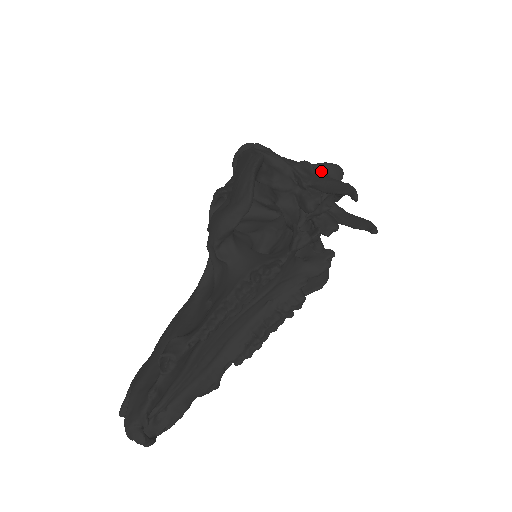
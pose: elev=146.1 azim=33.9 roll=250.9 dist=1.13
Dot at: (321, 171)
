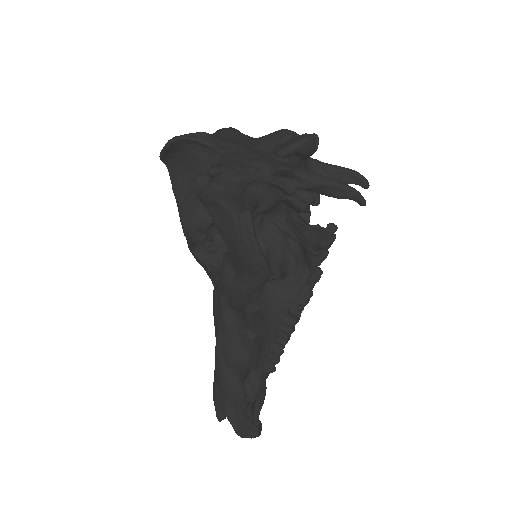
Dot at: (293, 154)
